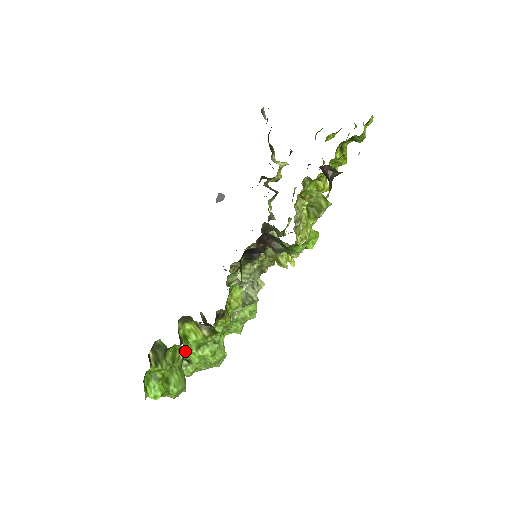
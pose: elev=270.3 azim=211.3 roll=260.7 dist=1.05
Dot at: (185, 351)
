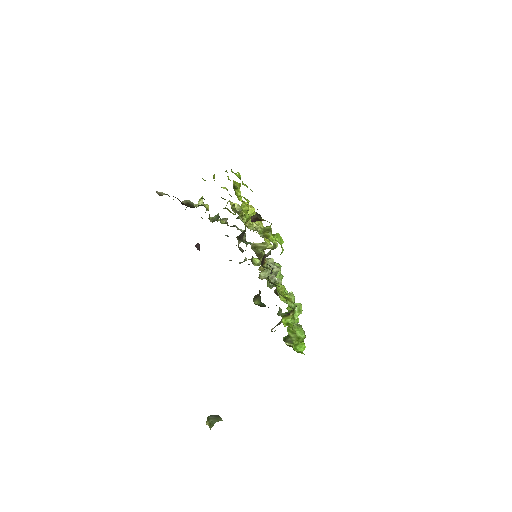
Dot at: occluded
